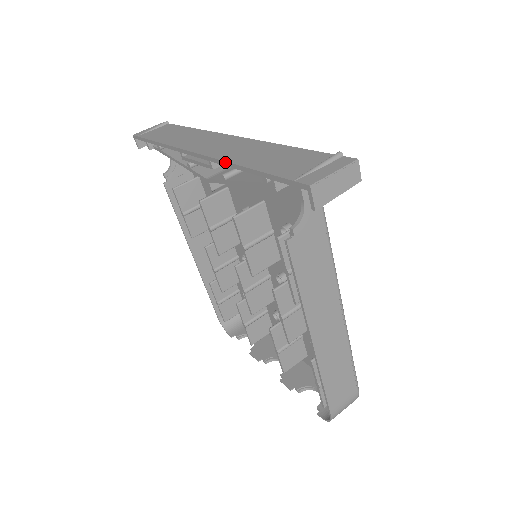
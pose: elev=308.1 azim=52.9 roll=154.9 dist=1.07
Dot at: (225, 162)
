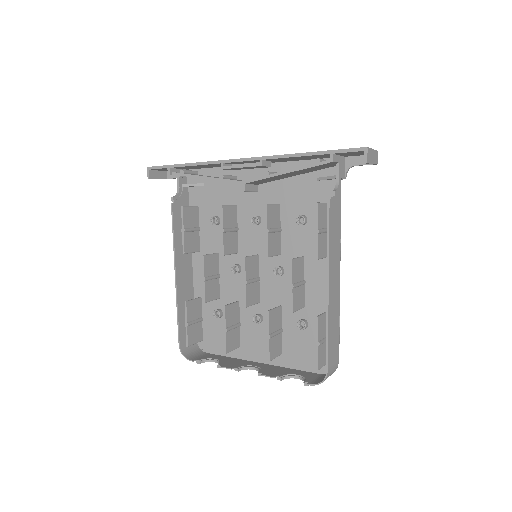
Dot at: (282, 155)
